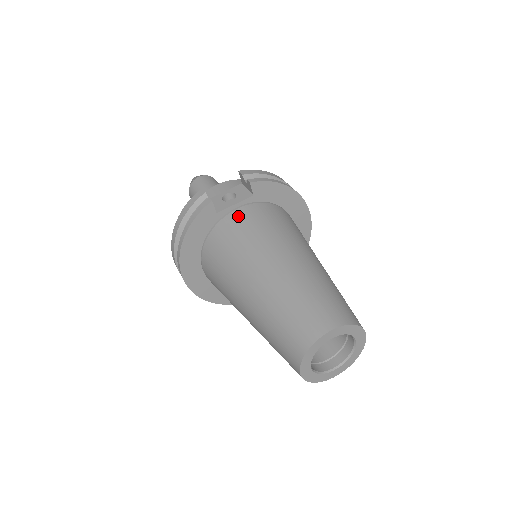
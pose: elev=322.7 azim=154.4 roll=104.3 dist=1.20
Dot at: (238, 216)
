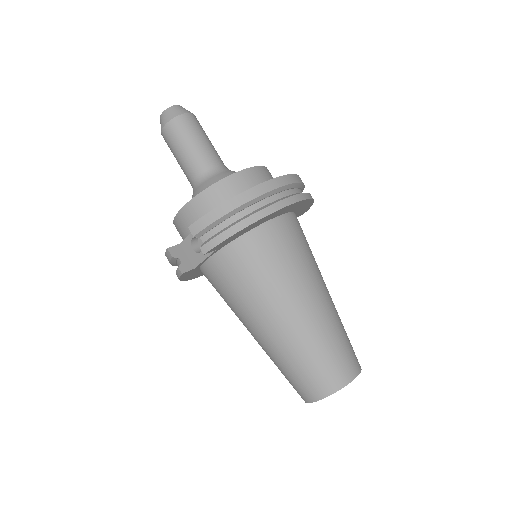
Dot at: (214, 270)
